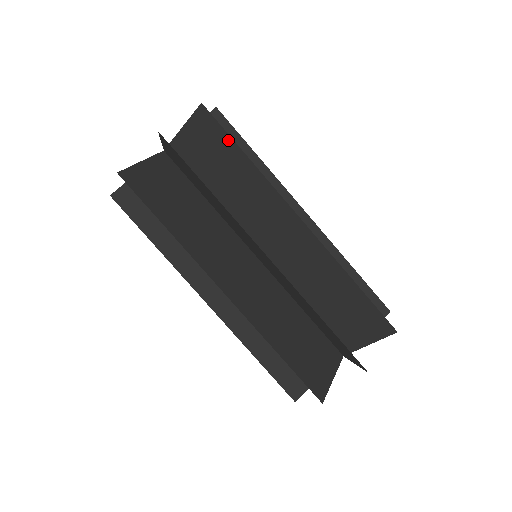
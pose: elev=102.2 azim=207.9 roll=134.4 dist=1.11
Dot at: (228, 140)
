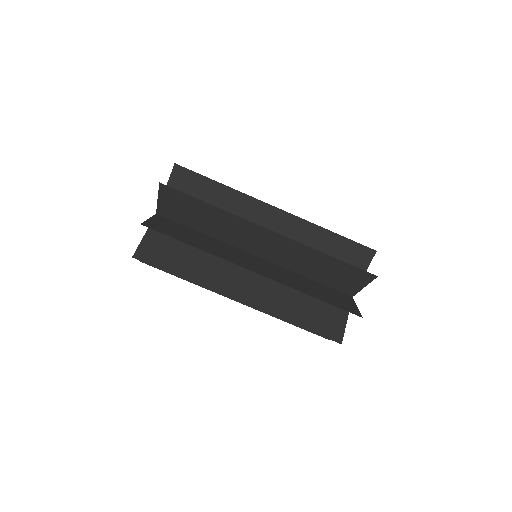
Dot at: (191, 198)
